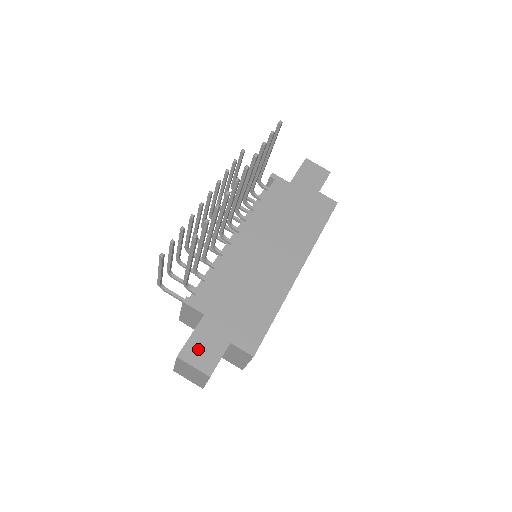
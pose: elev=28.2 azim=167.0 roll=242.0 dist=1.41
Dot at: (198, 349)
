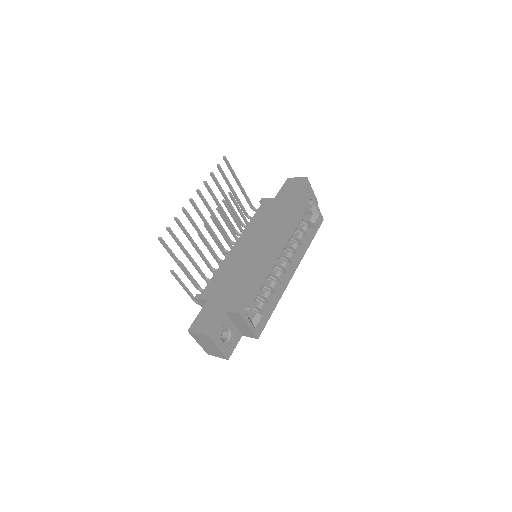
Dot at: (201, 322)
